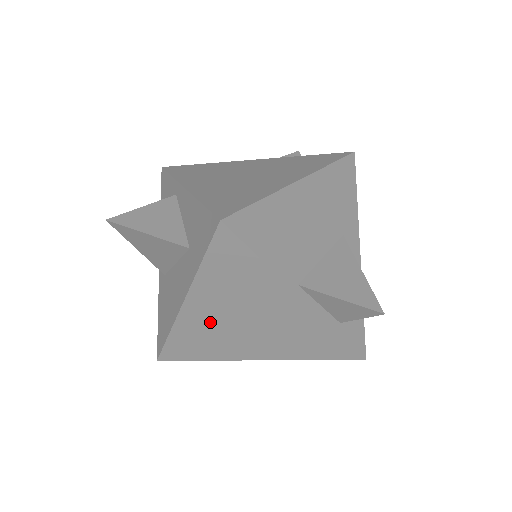
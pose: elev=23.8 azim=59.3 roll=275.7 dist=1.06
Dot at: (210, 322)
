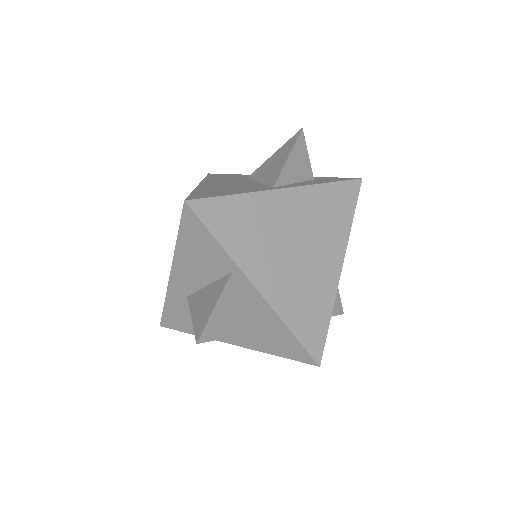
Dot at: occluded
